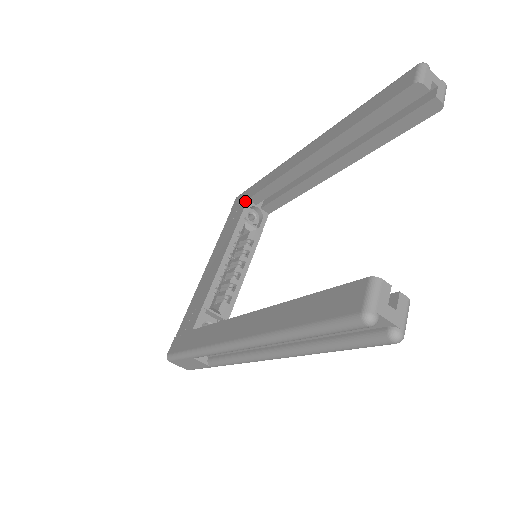
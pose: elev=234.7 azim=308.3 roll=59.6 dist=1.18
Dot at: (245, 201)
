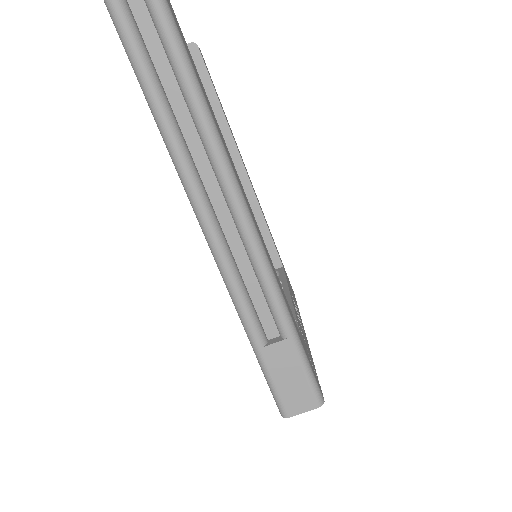
Dot at: occluded
